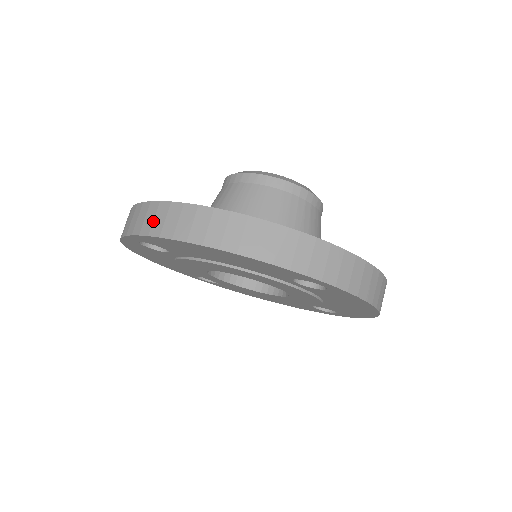
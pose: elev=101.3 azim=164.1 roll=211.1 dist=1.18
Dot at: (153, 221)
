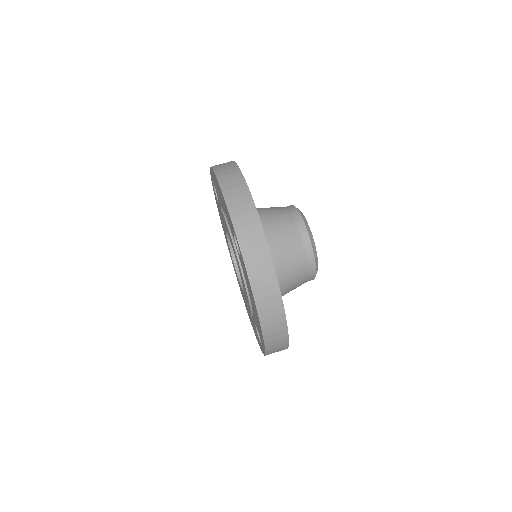
Dot at: occluded
